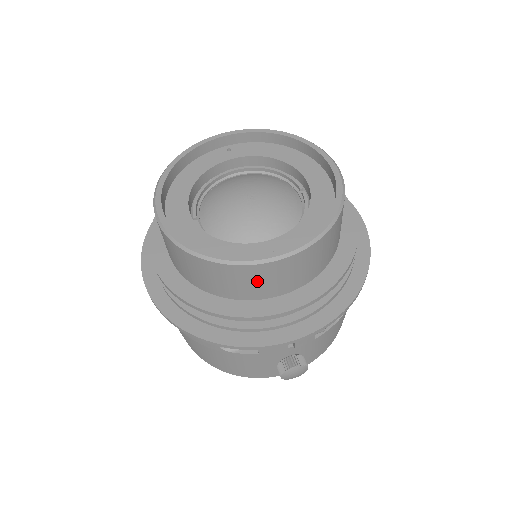
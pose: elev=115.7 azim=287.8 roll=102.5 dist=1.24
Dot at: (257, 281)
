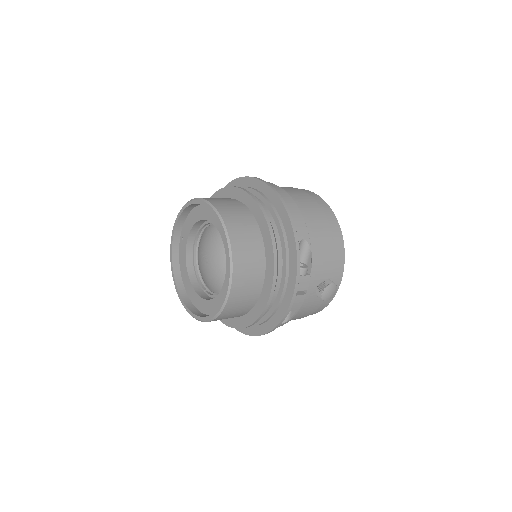
Dot at: (241, 301)
